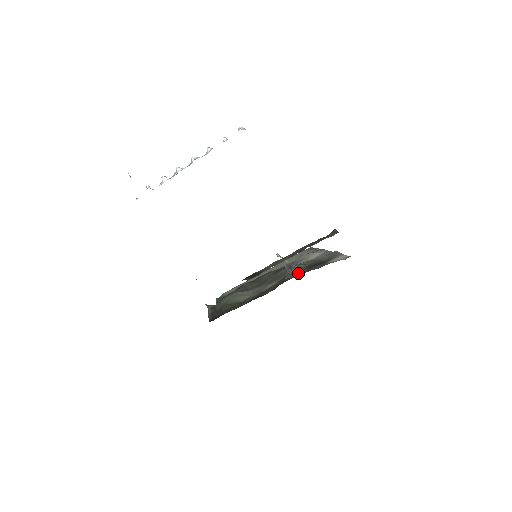
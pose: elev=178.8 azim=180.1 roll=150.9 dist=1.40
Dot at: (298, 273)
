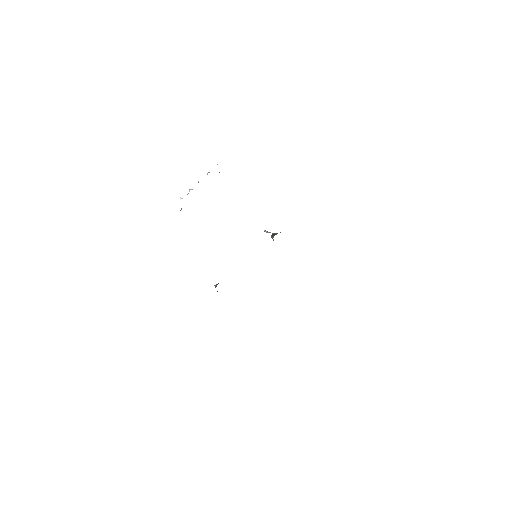
Dot at: occluded
